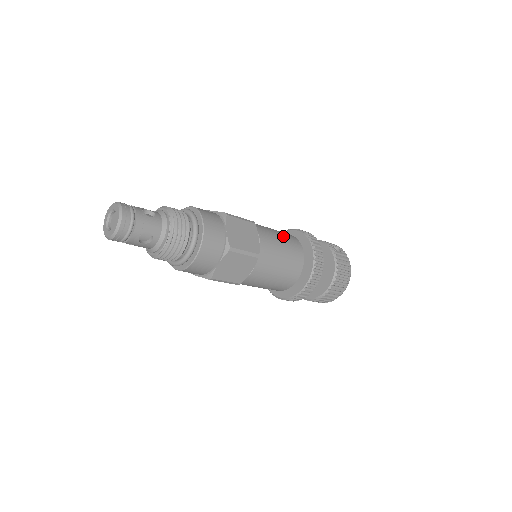
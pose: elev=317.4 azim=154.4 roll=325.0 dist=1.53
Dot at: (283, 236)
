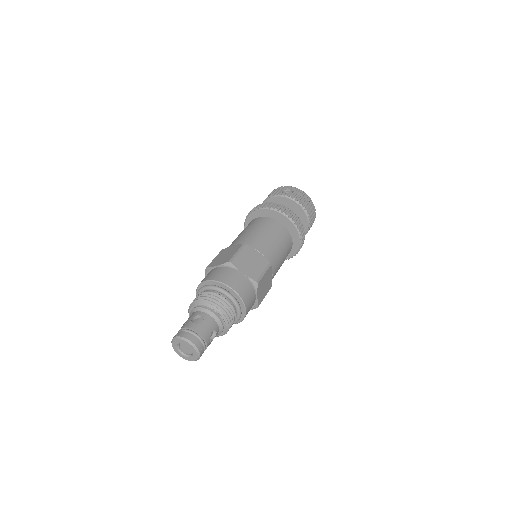
Dot at: (262, 228)
